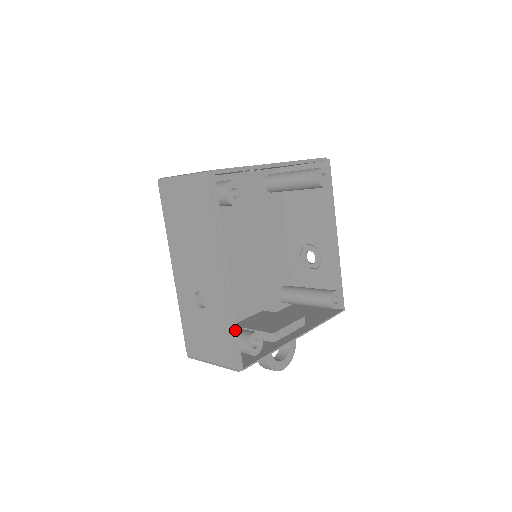
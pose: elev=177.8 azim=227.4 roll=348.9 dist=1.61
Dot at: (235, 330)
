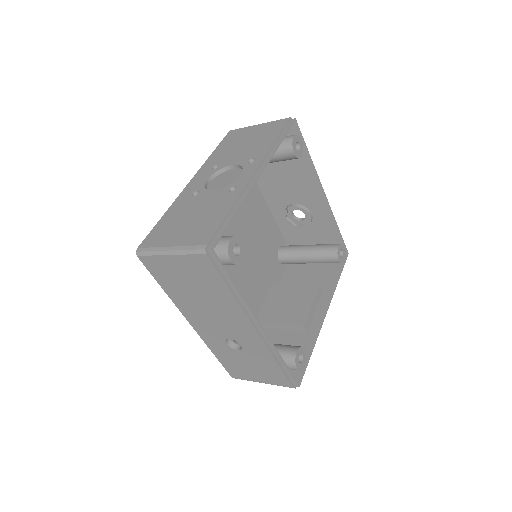
Dot at: (283, 363)
